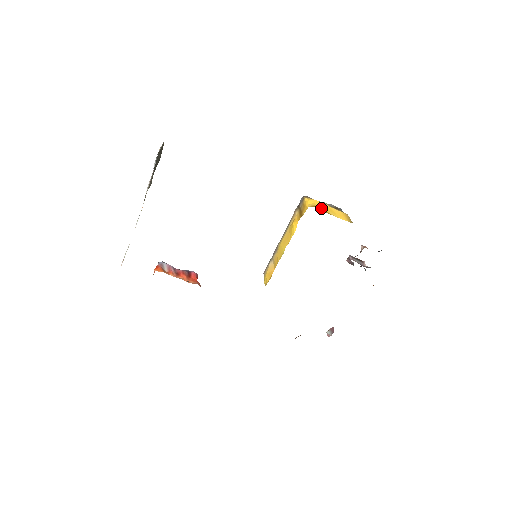
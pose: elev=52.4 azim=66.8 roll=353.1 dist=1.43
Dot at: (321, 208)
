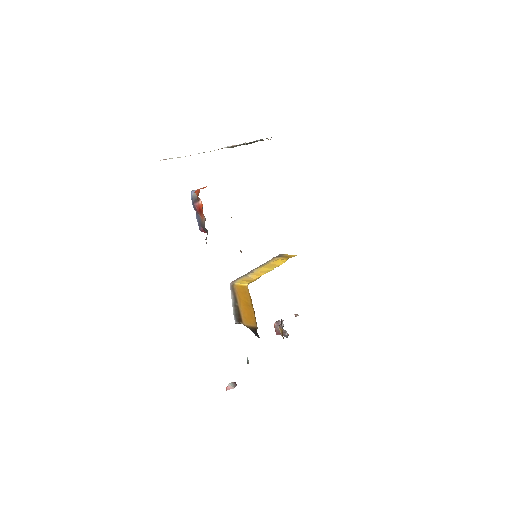
Dot at: occluded
